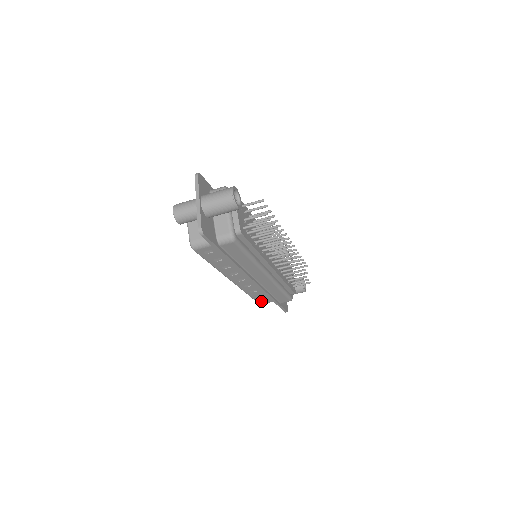
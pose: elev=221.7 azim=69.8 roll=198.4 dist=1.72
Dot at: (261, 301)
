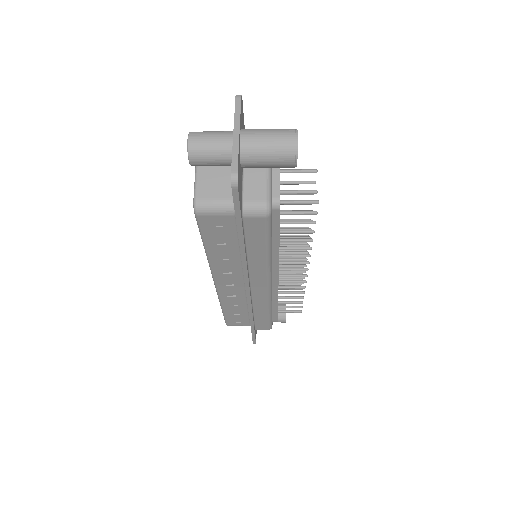
Dot at: (231, 321)
